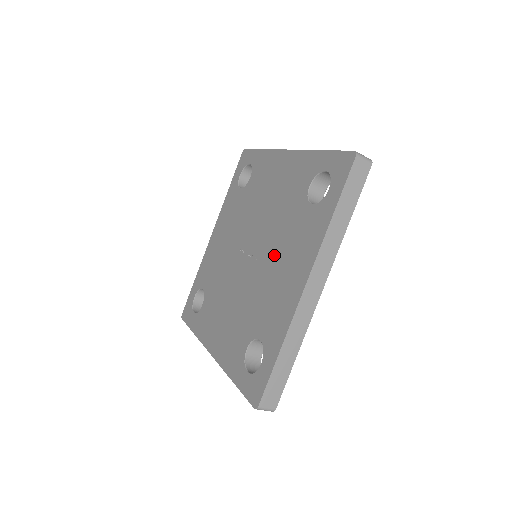
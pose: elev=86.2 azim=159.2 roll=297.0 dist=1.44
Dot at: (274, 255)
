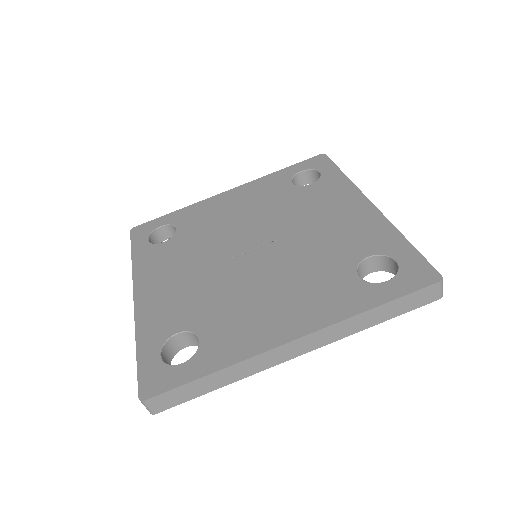
Dot at: (302, 222)
